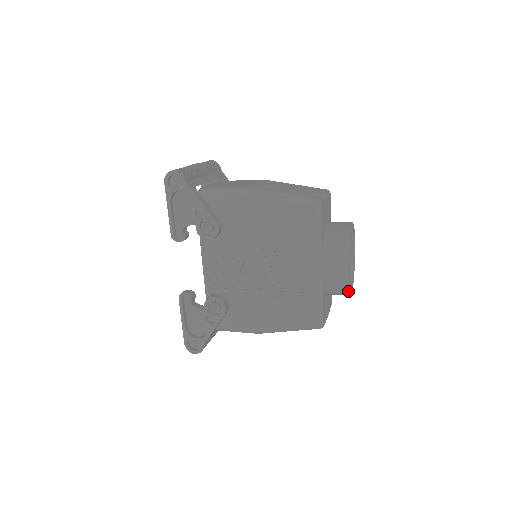
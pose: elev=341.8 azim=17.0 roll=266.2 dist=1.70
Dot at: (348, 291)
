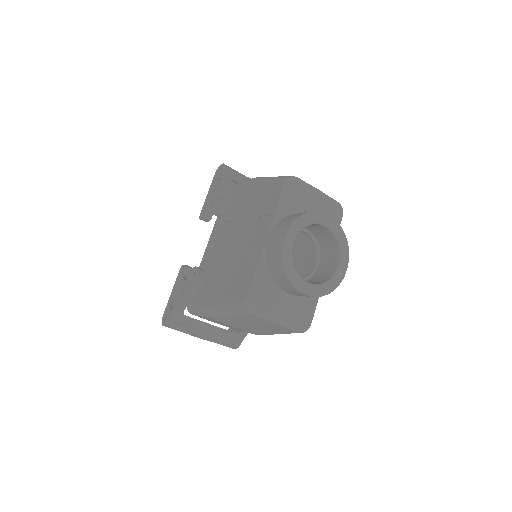
Dot at: (284, 268)
